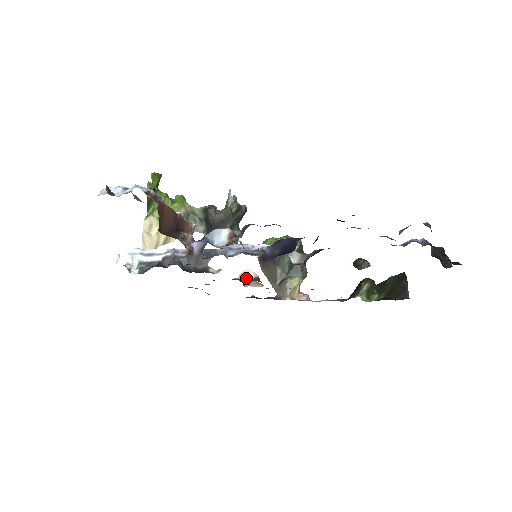
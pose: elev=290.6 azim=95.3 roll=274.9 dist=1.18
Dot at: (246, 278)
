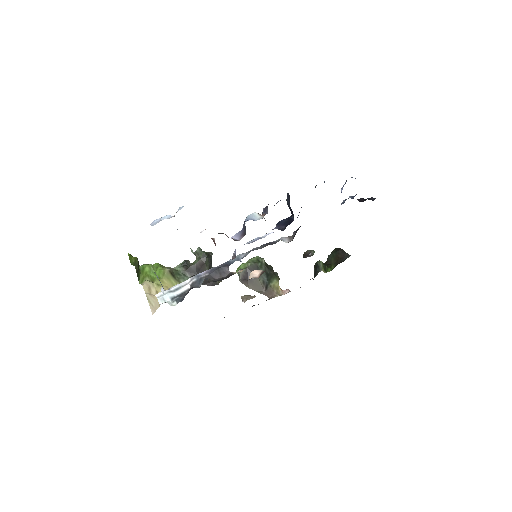
Dot at: (255, 276)
